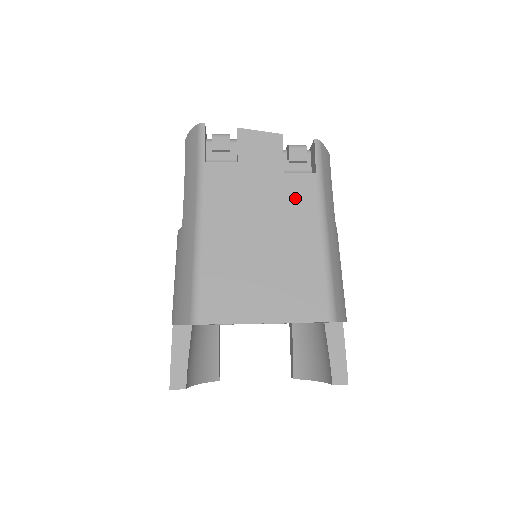
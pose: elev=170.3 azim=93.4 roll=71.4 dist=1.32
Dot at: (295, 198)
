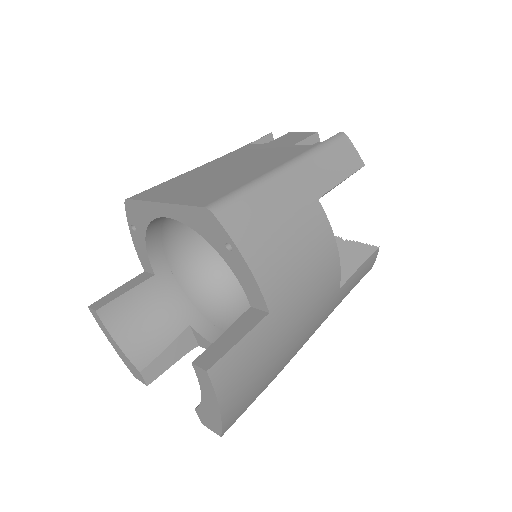
Dot at: (283, 154)
